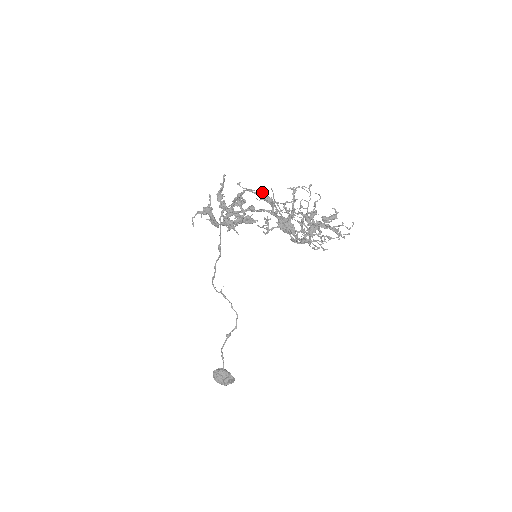
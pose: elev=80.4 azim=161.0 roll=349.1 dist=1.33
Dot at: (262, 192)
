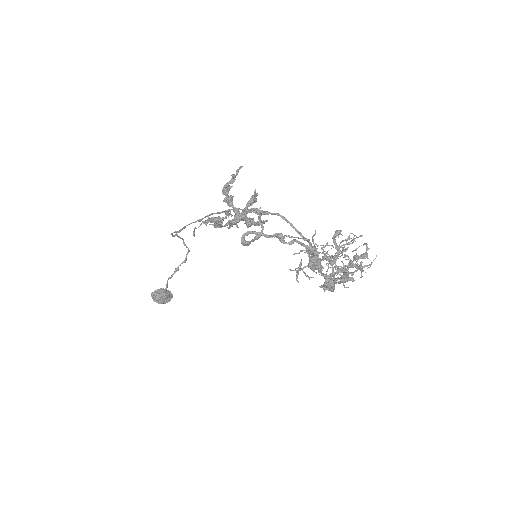
Dot at: (310, 244)
